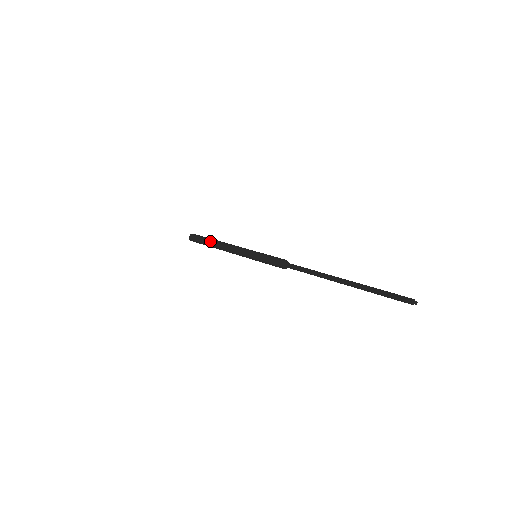
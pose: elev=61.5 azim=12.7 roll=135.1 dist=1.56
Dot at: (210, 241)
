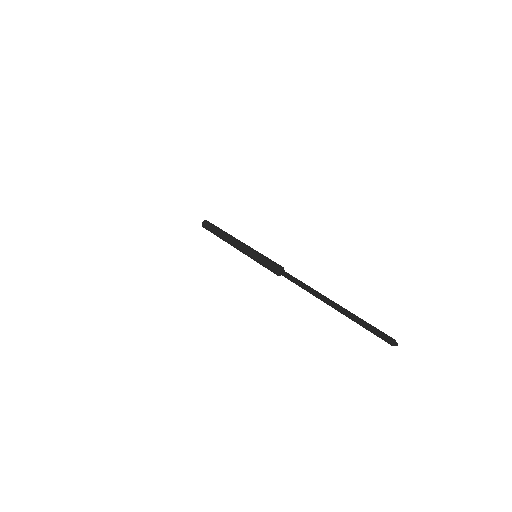
Dot at: occluded
